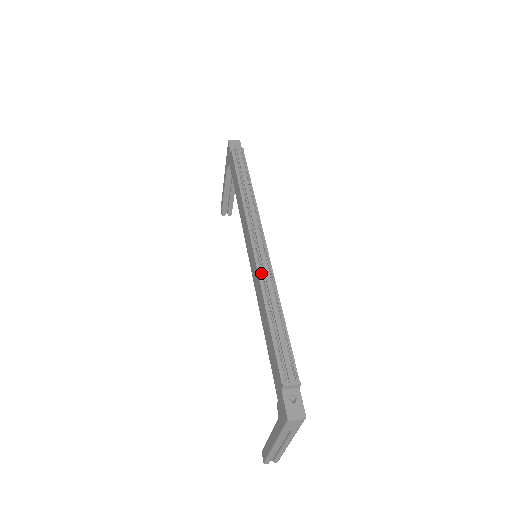
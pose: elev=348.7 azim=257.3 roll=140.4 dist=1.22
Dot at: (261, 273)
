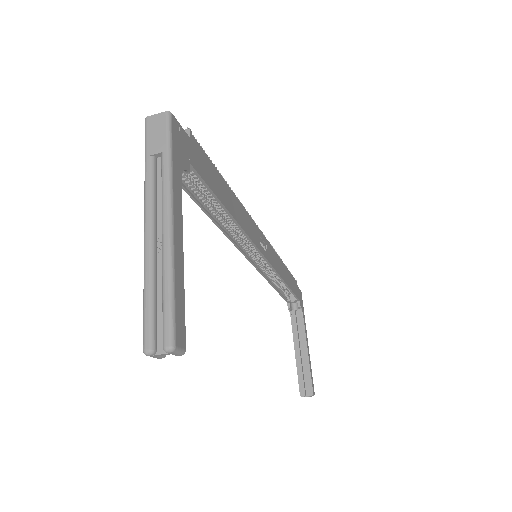
Dot at: occluded
